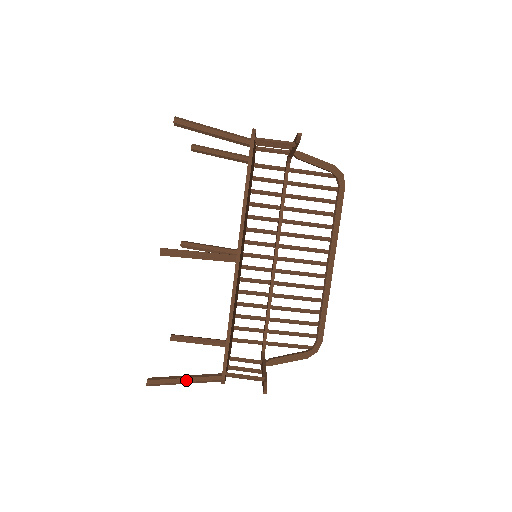
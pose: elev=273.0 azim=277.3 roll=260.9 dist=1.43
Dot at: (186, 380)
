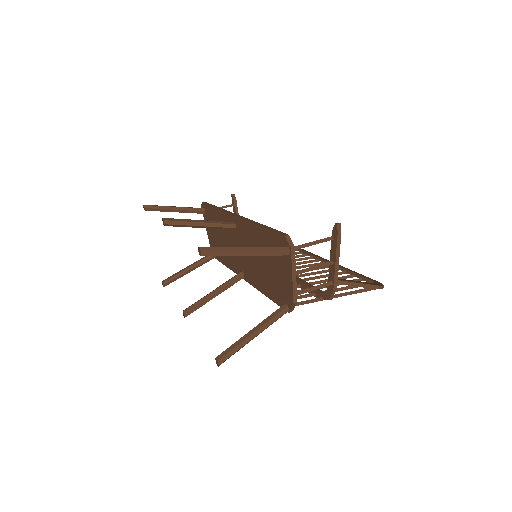
Dot at: (246, 247)
